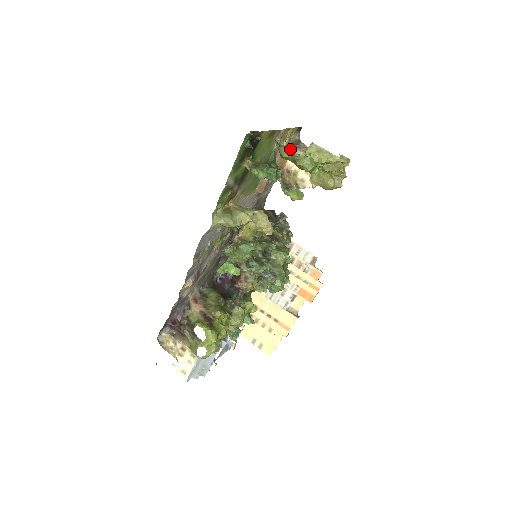
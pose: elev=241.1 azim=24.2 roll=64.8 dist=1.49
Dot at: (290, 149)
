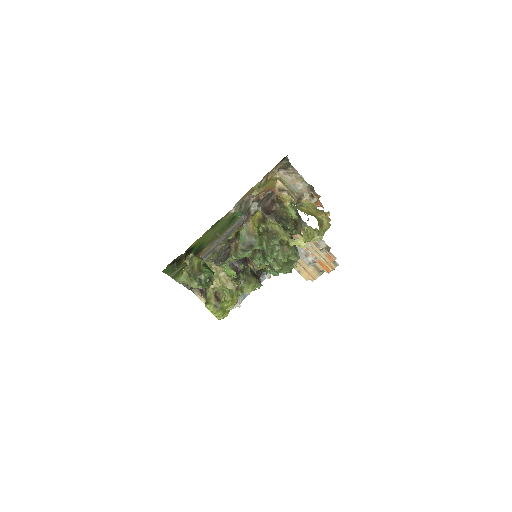
Dot at: occluded
